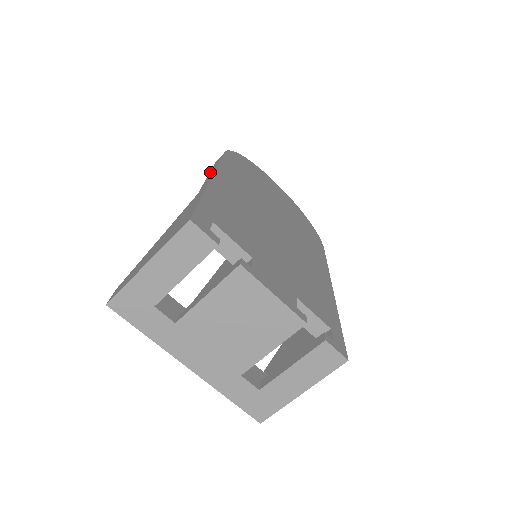
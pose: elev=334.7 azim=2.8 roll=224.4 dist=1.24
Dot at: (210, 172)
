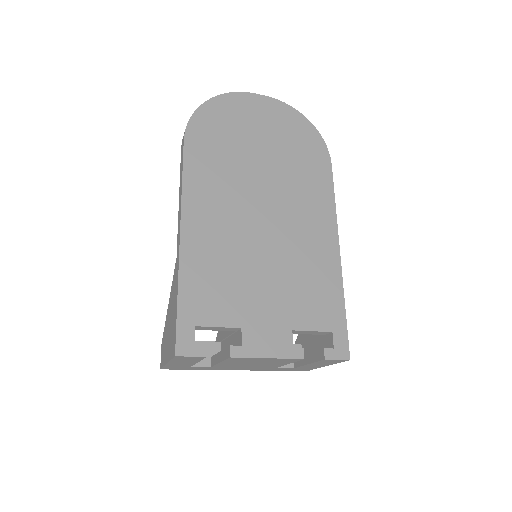
Dot at: (179, 194)
